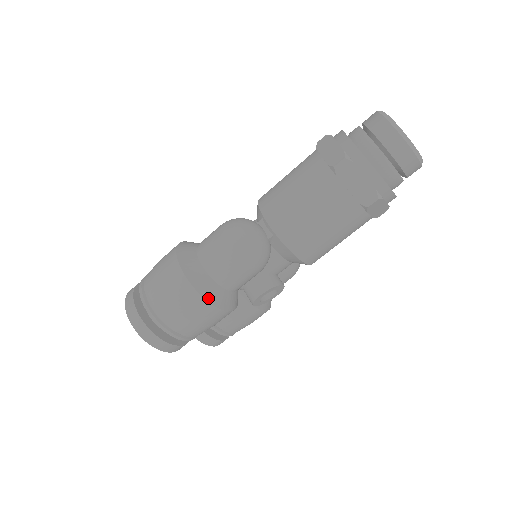
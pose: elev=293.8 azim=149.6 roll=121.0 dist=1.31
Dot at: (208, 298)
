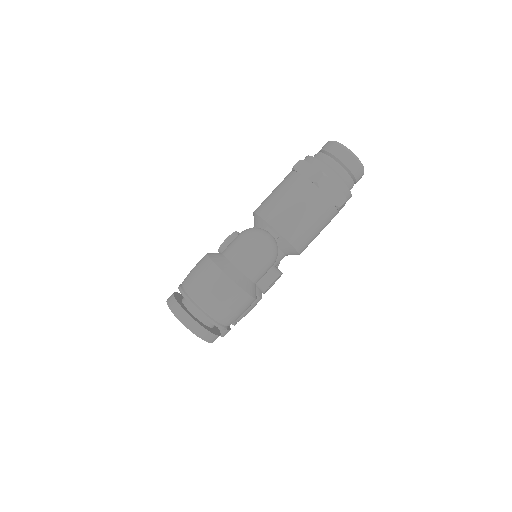
Dot at: (247, 291)
